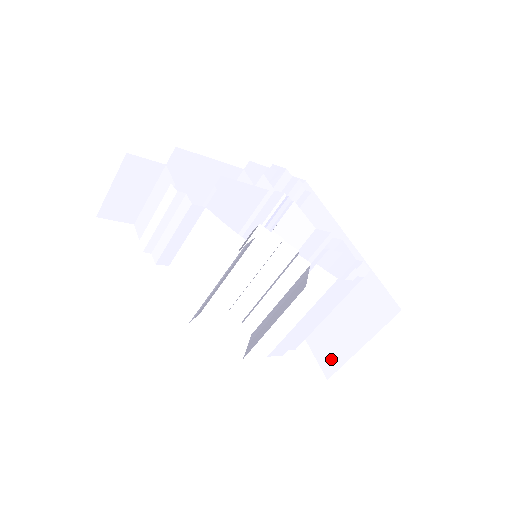
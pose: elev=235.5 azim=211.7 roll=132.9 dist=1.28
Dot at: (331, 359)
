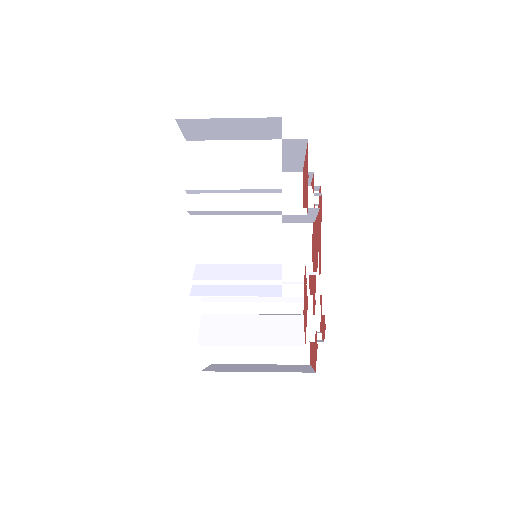
Dot at: (227, 352)
